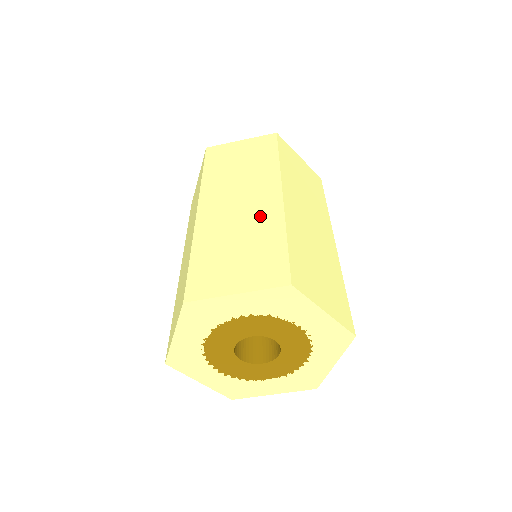
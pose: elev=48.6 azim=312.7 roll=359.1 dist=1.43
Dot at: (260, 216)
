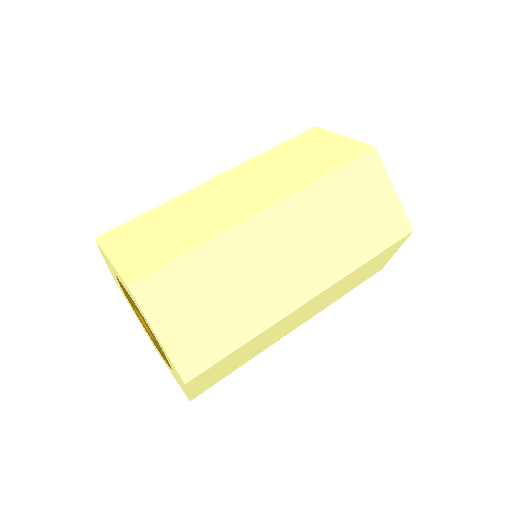
Dot at: occluded
